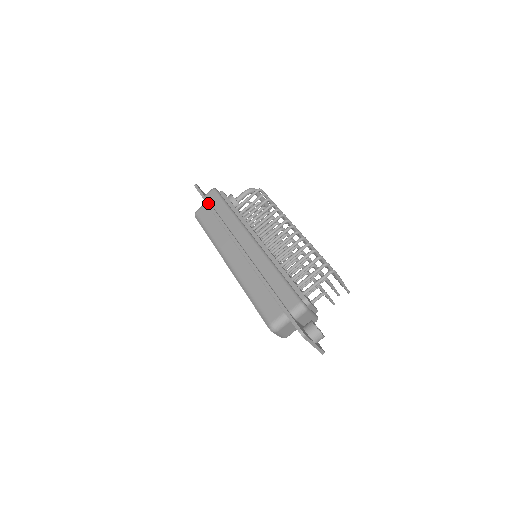
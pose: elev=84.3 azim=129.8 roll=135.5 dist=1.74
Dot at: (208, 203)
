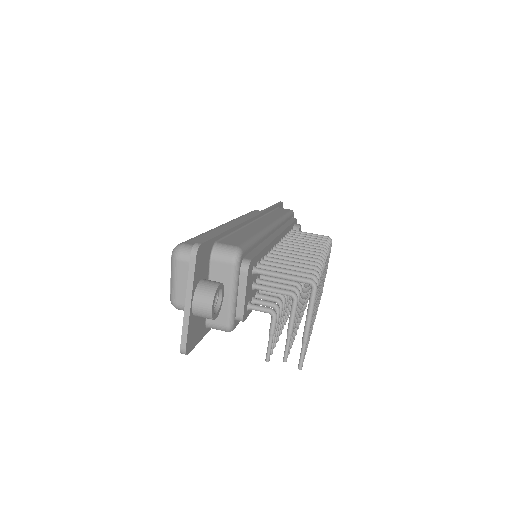
Dot at: (275, 205)
